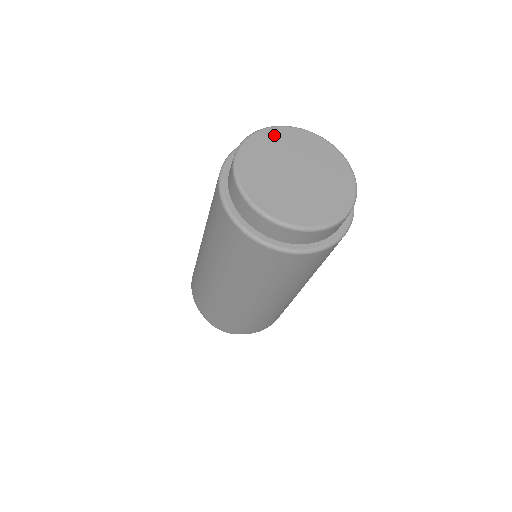
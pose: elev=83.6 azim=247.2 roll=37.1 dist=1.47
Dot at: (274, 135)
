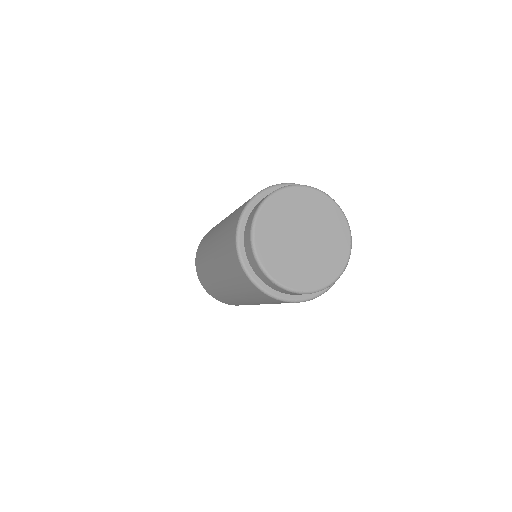
Dot at: (286, 198)
